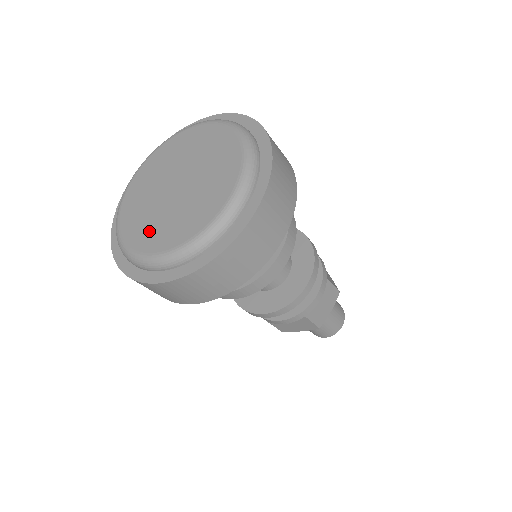
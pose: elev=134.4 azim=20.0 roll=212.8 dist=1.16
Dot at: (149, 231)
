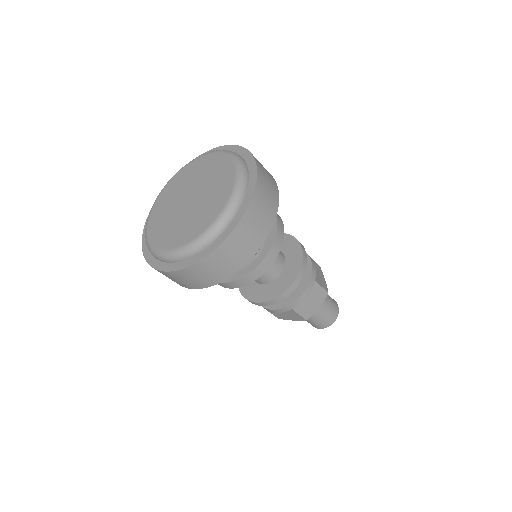
Dot at: (194, 225)
